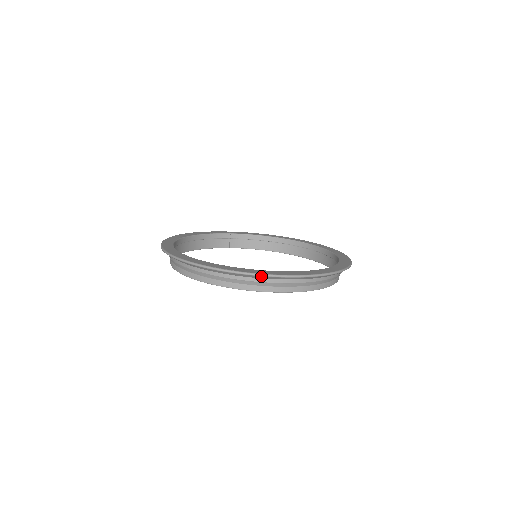
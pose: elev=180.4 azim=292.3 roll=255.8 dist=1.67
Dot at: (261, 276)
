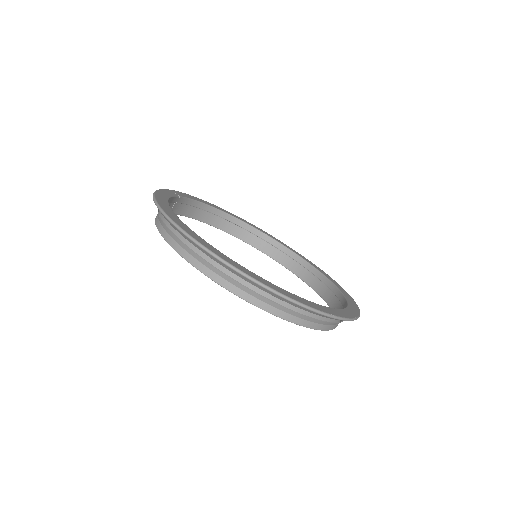
Dot at: (351, 320)
